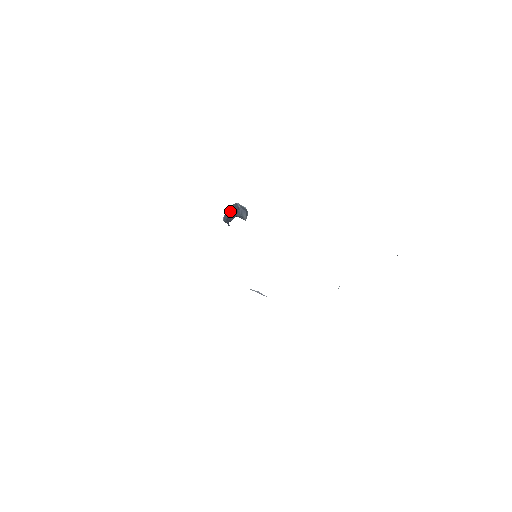
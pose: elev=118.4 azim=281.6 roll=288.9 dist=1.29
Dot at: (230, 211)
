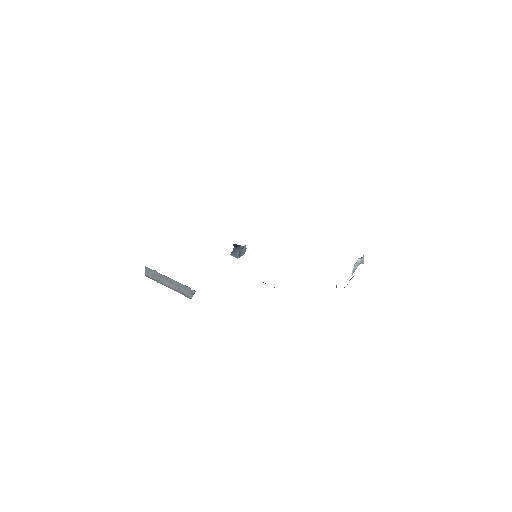
Dot at: occluded
